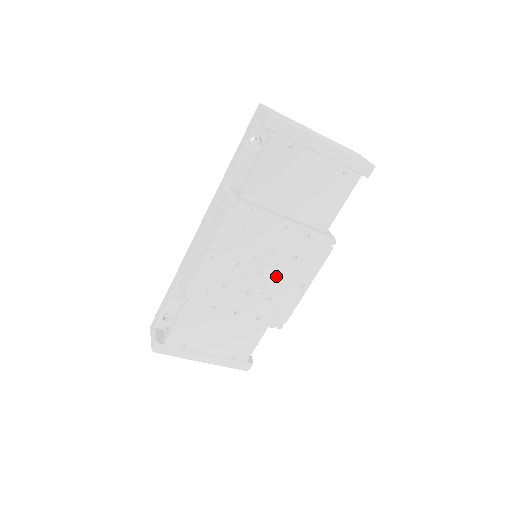
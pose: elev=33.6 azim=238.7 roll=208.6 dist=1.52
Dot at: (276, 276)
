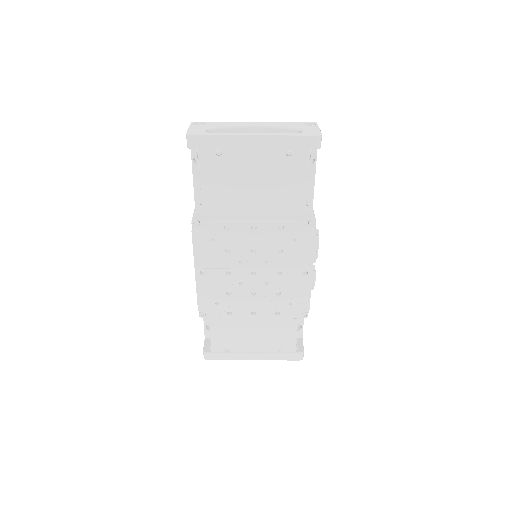
Dot at: (272, 272)
